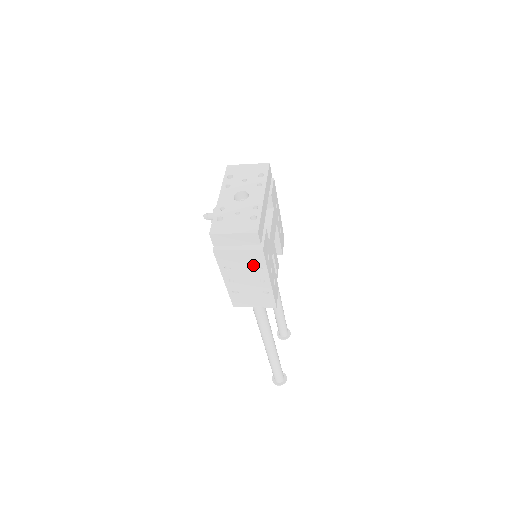
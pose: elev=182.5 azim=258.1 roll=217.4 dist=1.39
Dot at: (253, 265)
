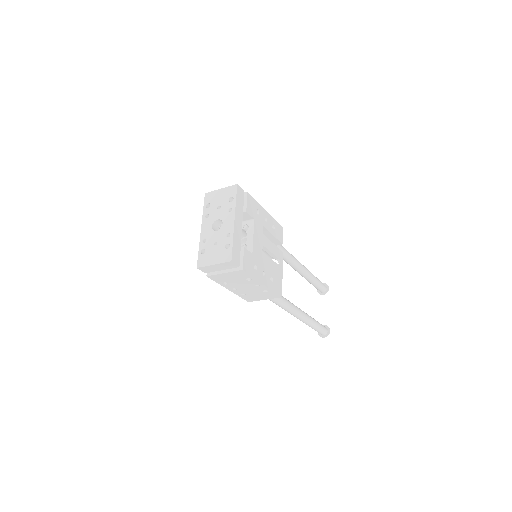
Dot at: (243, 278)
